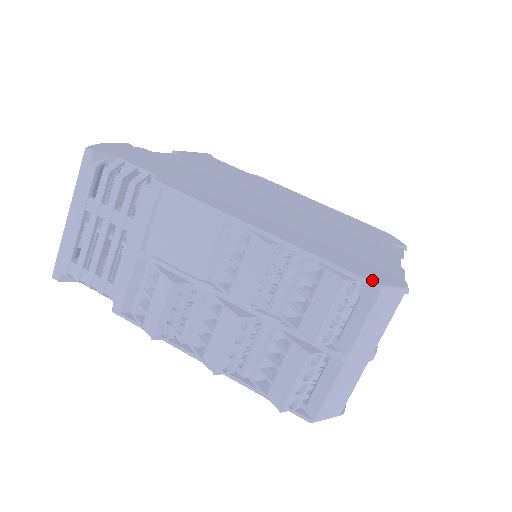
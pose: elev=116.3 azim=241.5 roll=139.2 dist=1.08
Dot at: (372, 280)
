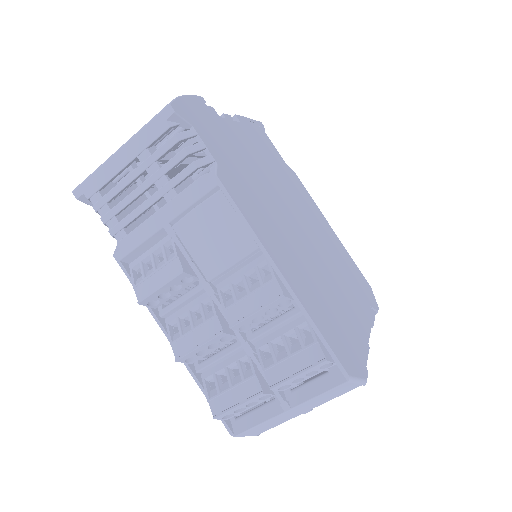
Dot at: (346, 368)
